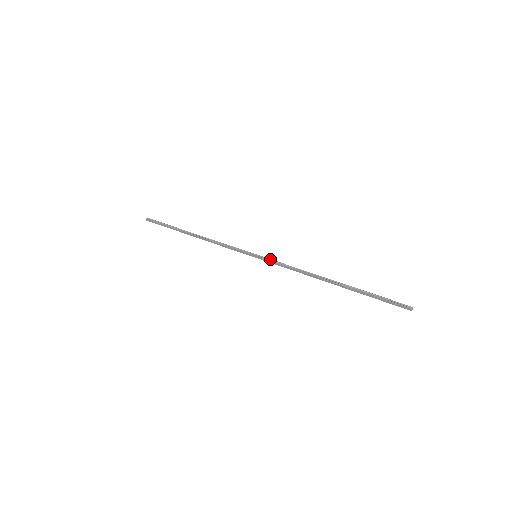
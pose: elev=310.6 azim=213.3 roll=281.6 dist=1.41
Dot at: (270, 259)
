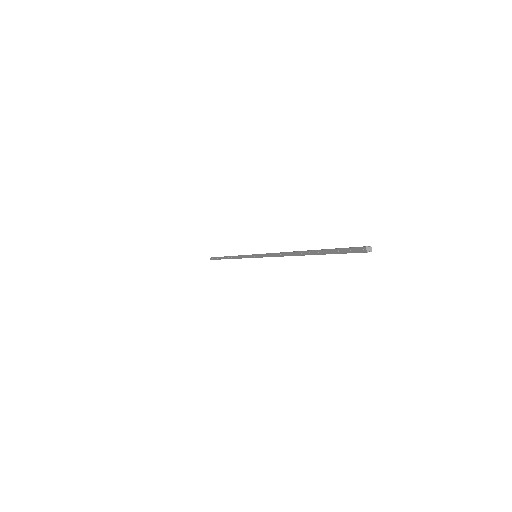
Dot at: occluded
